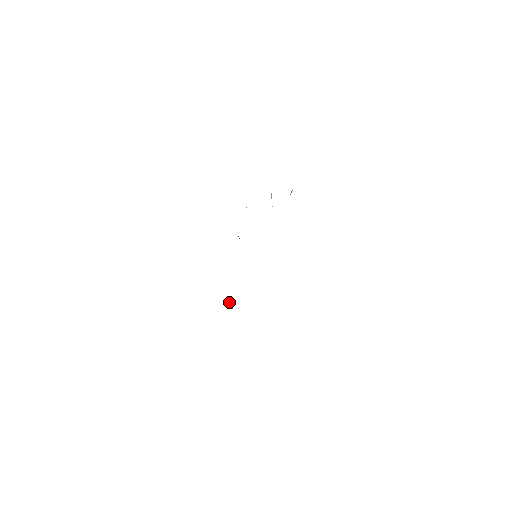
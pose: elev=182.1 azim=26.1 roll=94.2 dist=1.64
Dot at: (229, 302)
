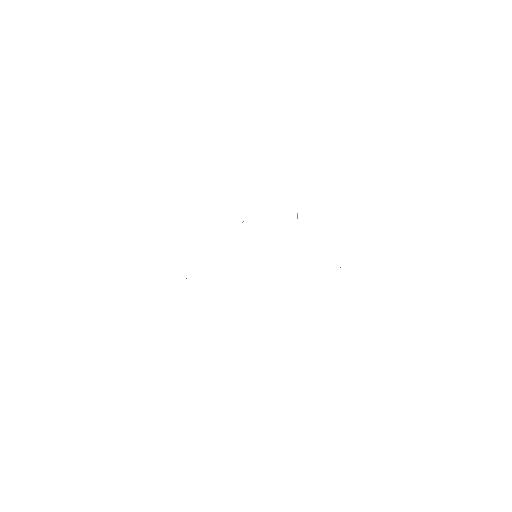
Dot at: (186, 278)
